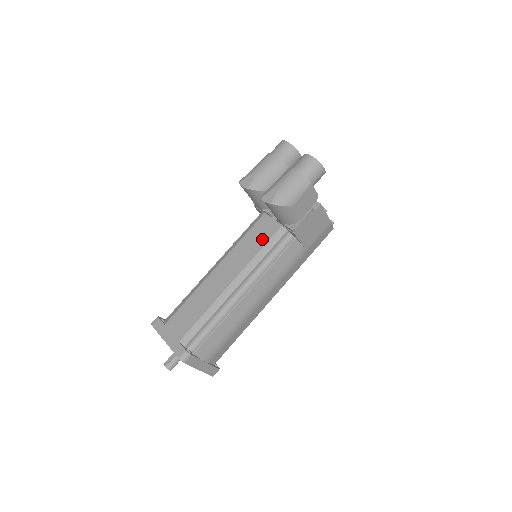
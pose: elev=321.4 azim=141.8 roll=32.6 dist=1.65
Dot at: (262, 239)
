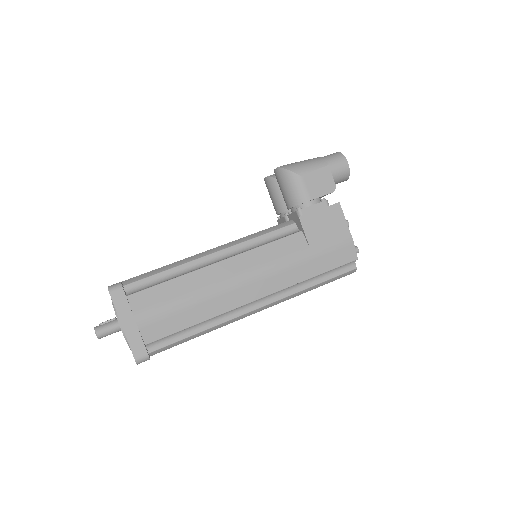
Dot at: occluded
